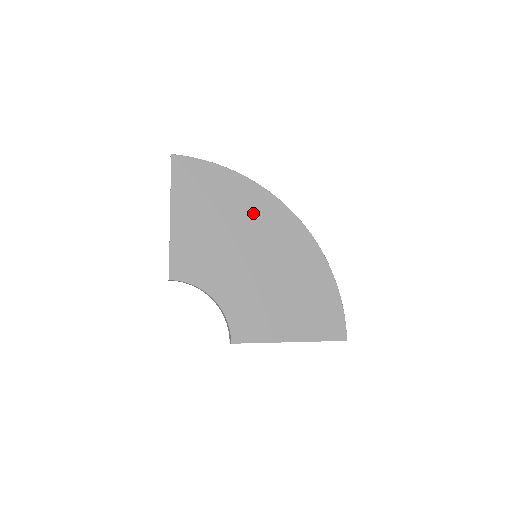
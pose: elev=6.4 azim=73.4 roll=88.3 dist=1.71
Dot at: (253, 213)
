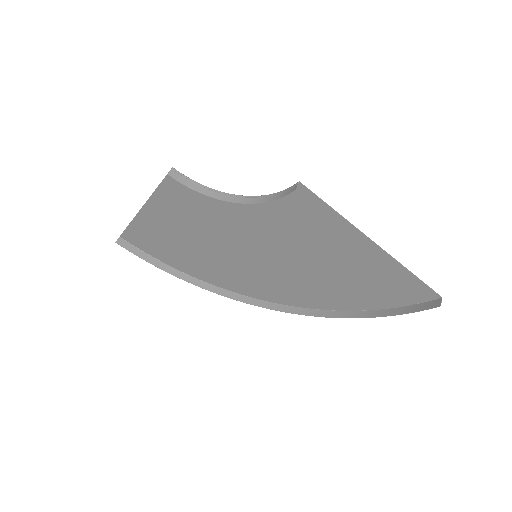
Dot at: (226, 271)
